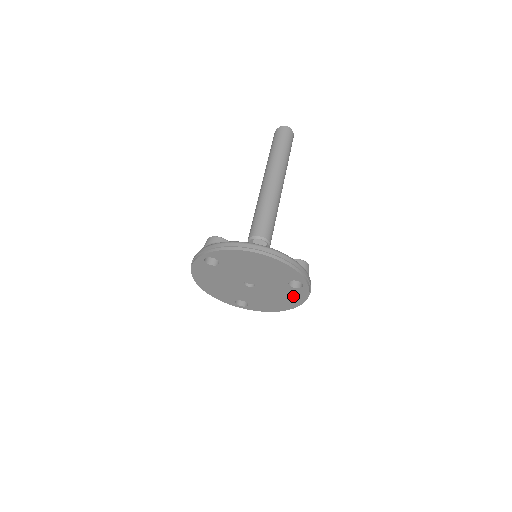
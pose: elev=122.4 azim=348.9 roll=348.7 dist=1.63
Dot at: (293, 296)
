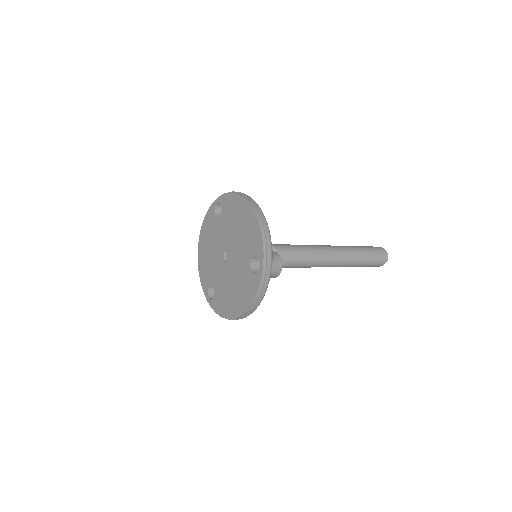
Dot at: (247, 289)
